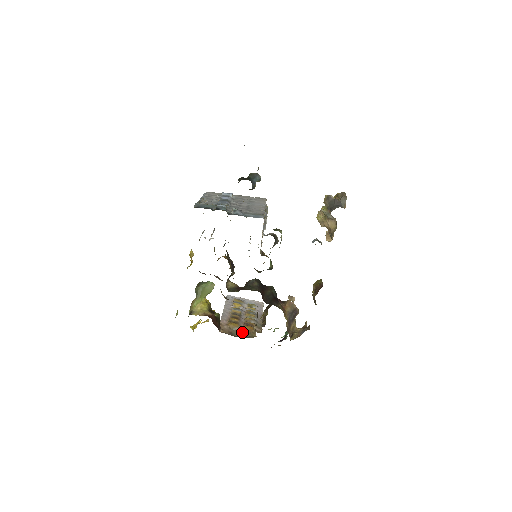
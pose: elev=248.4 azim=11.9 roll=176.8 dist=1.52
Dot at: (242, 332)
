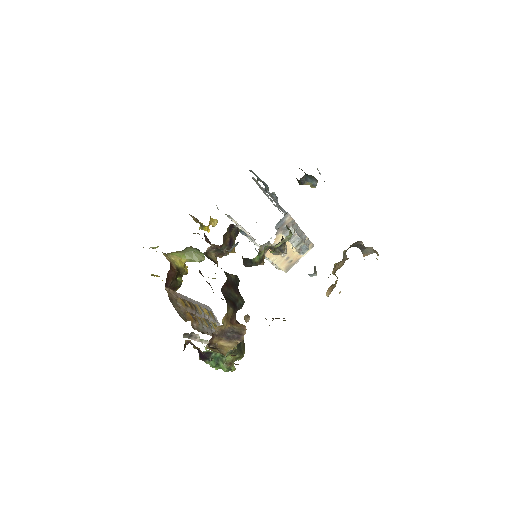
Dot at: (181, 309)
